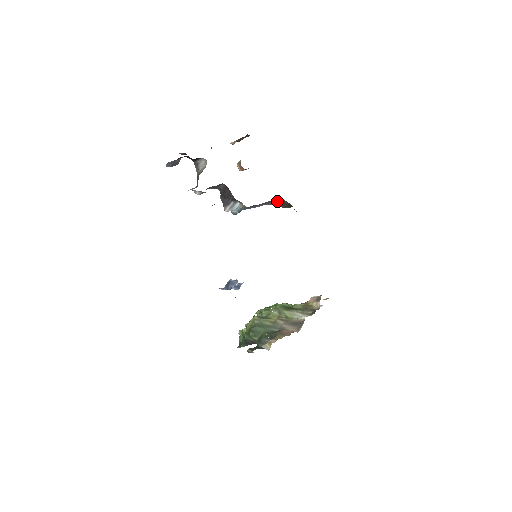
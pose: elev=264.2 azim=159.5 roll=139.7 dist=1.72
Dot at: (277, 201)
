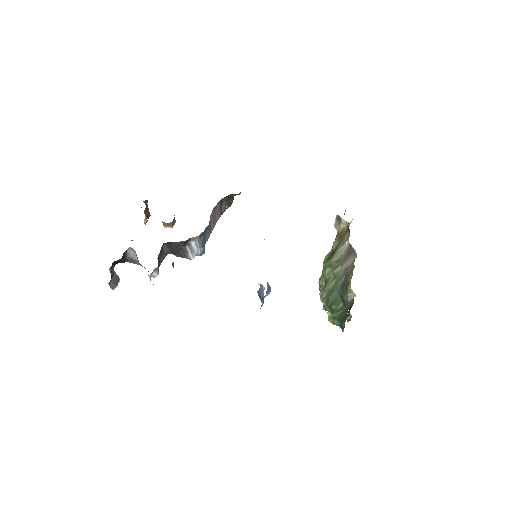
Dot at: (219, 207)
